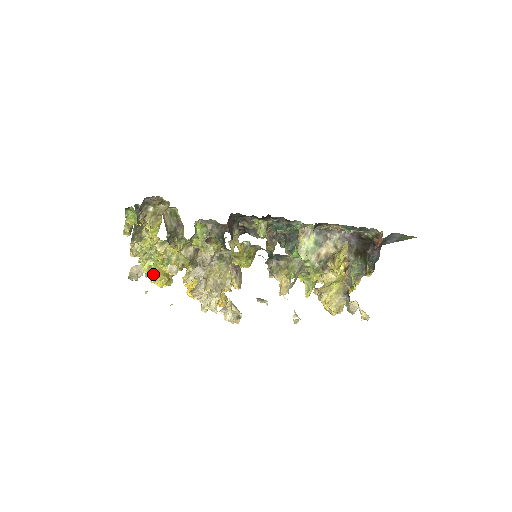
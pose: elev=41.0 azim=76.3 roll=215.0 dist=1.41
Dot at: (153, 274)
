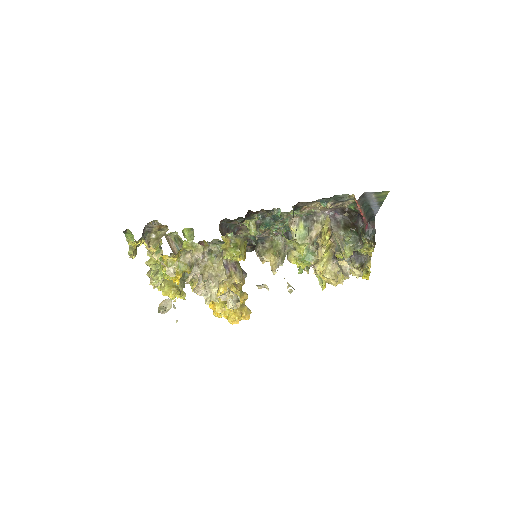
Dot at: (164, 288)
